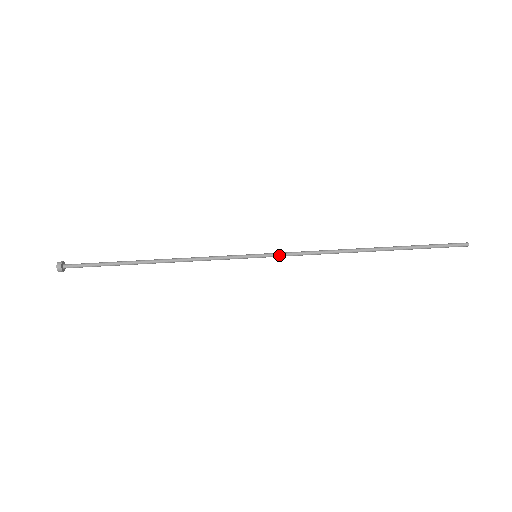
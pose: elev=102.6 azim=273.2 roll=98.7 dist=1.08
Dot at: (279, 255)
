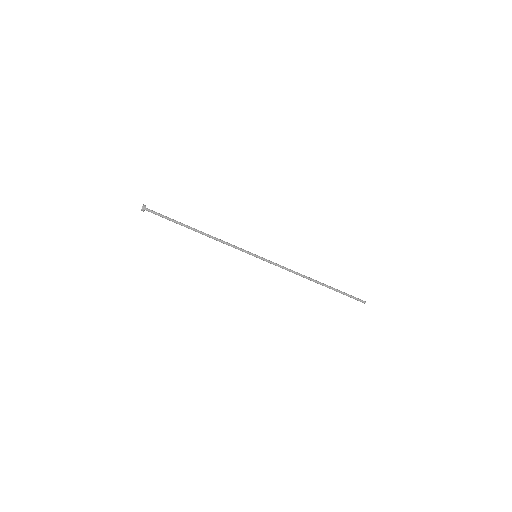
Dot at: (268, 262)
